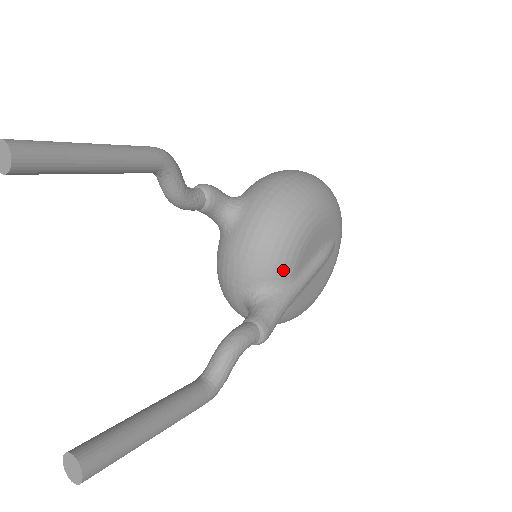
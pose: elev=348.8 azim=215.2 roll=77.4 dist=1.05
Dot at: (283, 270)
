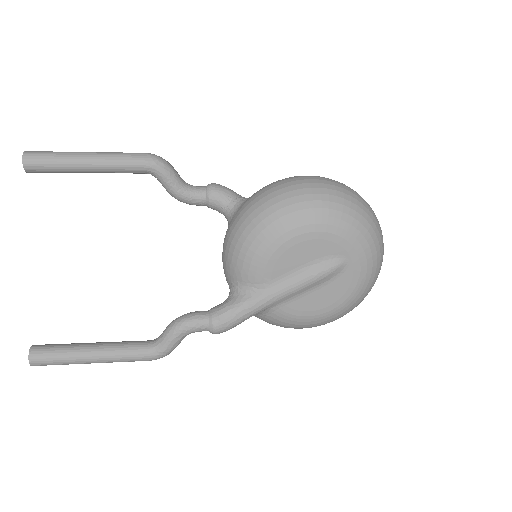
Dot at: (250, 274)
